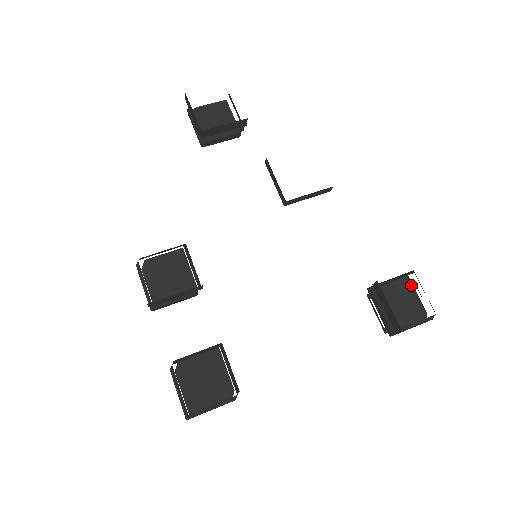
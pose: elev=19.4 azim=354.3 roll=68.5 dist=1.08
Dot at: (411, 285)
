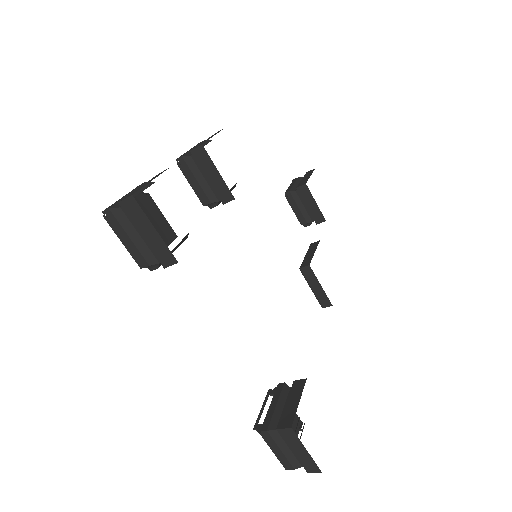
Dot at: (298, 431)
